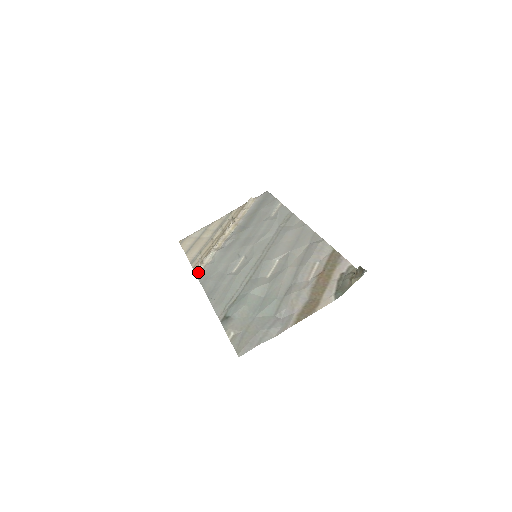
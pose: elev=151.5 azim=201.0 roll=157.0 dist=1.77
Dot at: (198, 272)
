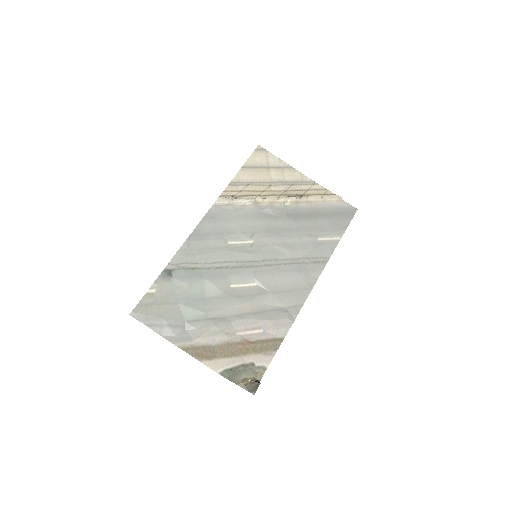
Dot at: (219, 202)
